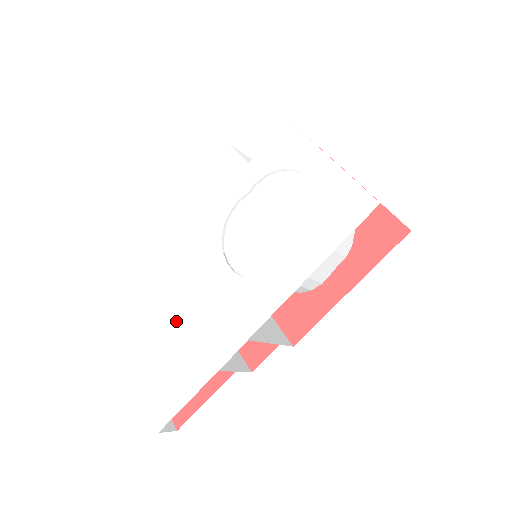
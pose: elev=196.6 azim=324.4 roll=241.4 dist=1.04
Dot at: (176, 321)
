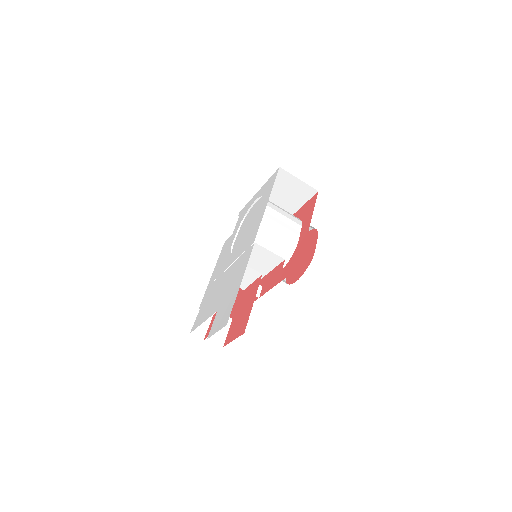
Dot at: (221, 294)
